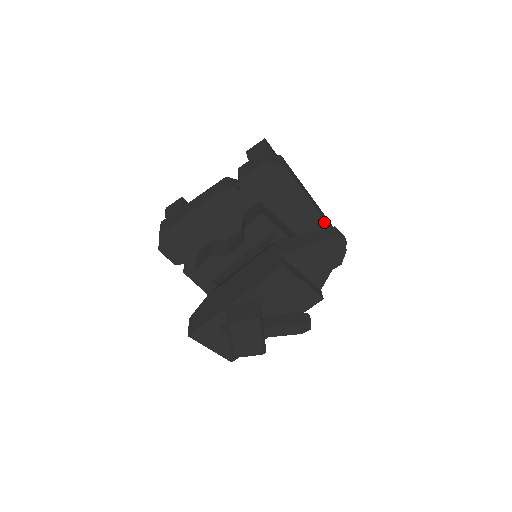
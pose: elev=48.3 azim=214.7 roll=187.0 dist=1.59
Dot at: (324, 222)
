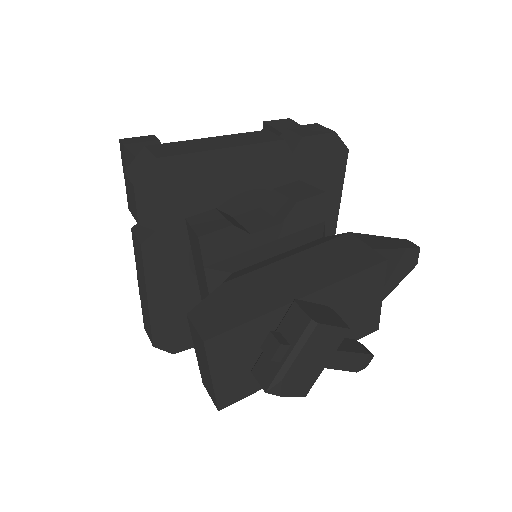
Dot at: occluded
